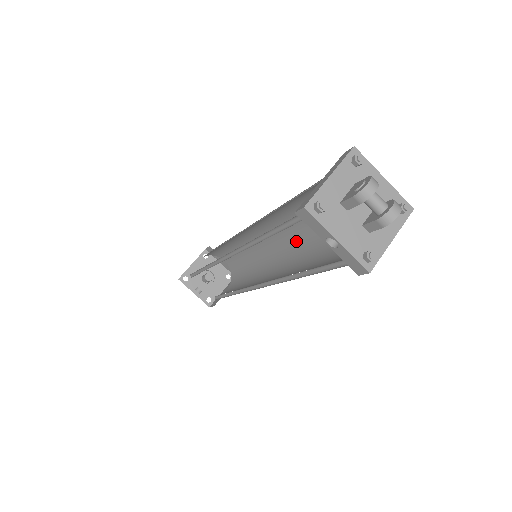
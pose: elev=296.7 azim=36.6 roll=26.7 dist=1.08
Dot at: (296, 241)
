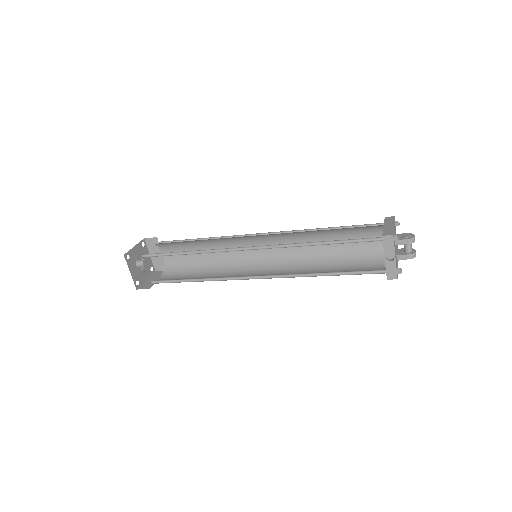
Dot at: (289, 255)
